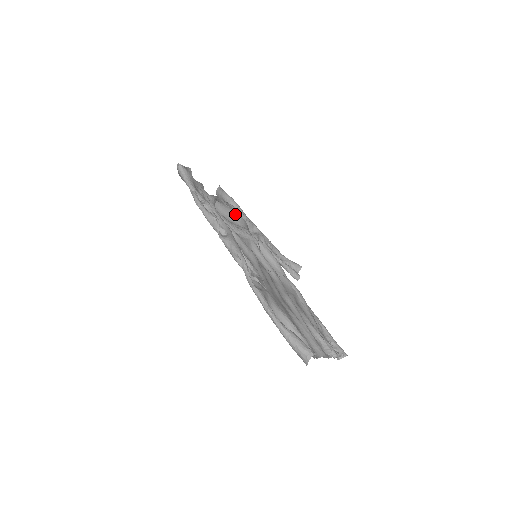
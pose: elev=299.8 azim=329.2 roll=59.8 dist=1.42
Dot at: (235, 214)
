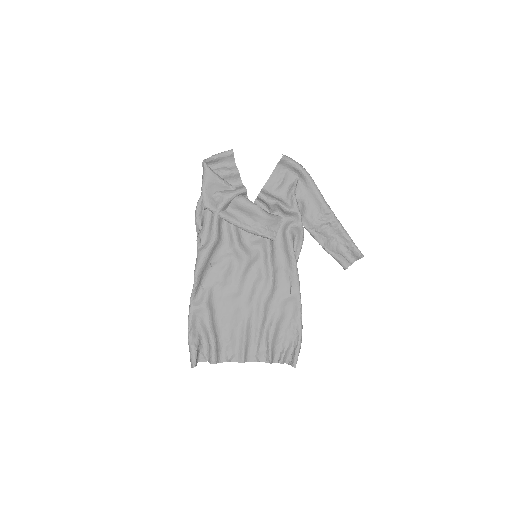
Dot at: (254, 211)
